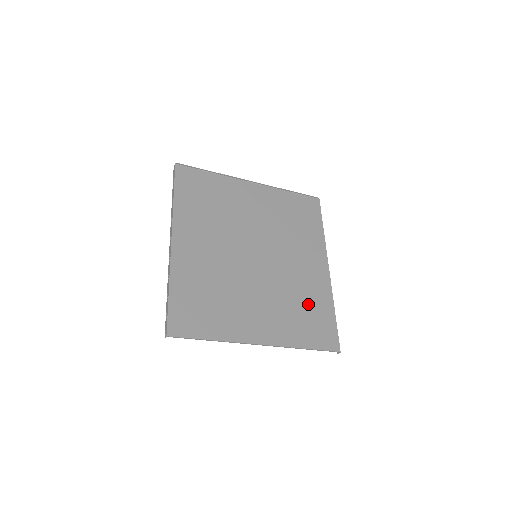
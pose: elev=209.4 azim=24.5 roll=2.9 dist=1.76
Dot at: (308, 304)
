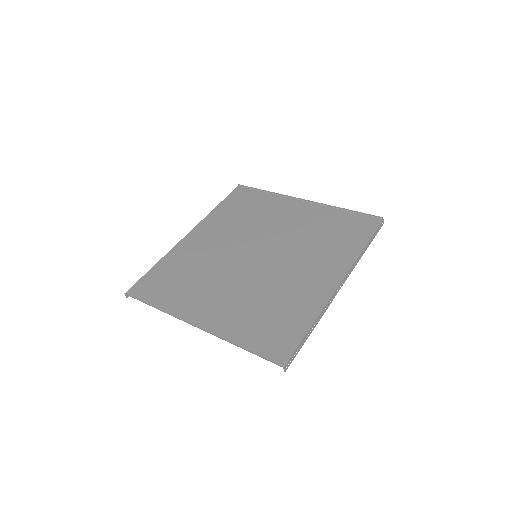
Dot at: (281, 308)
